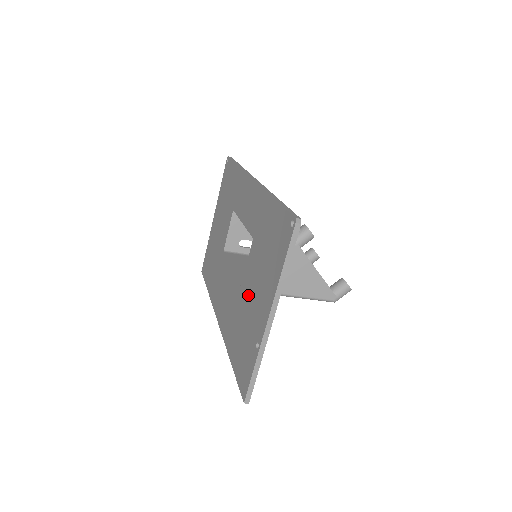
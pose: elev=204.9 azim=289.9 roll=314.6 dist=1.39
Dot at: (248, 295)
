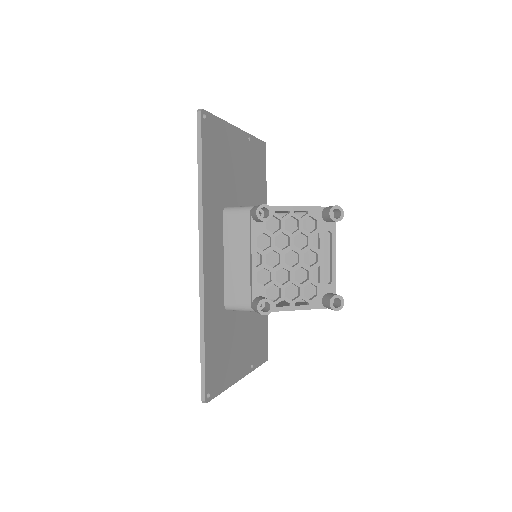
Dot at: occluded
